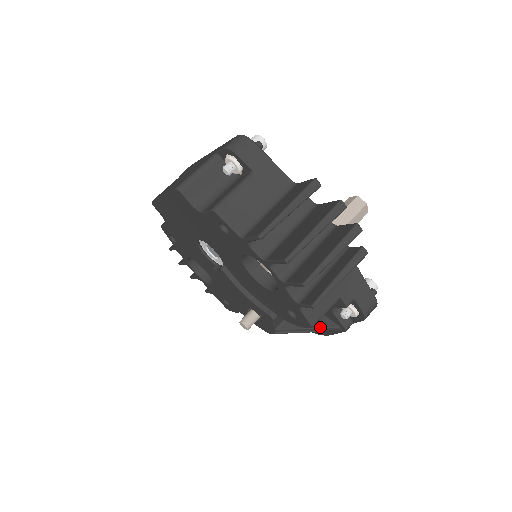
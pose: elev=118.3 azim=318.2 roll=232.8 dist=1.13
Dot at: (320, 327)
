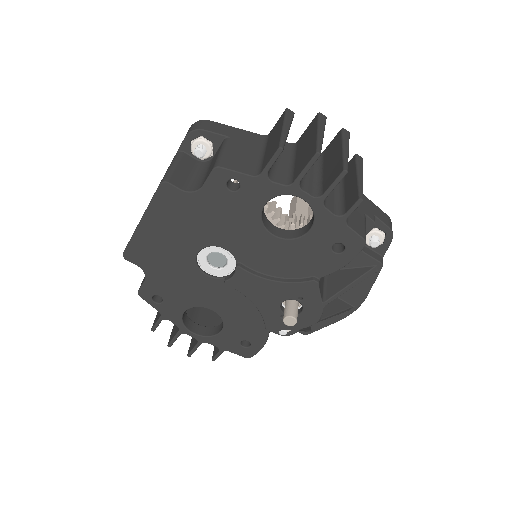
Dot at: (359, 276)
